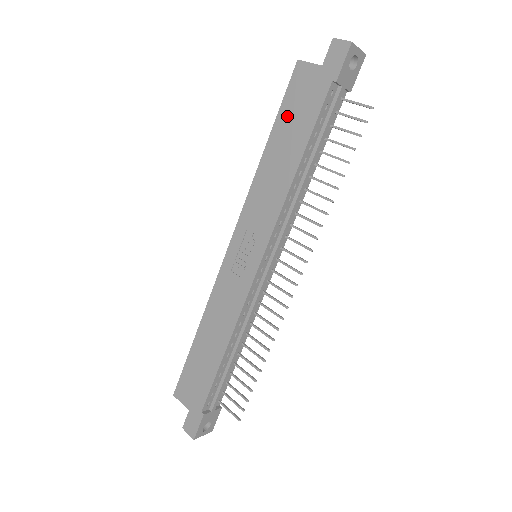
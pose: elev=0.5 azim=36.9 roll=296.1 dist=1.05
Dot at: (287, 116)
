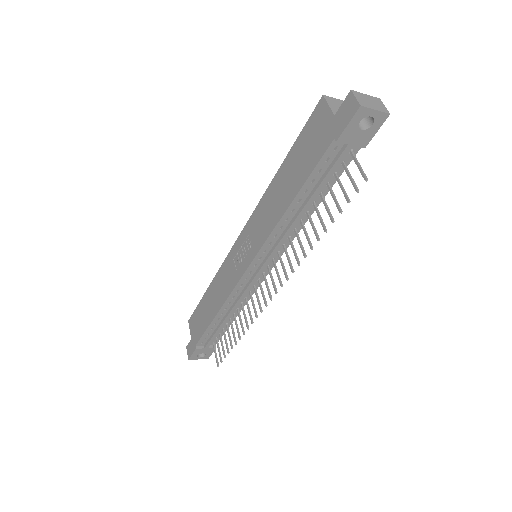
Dot at: (299, 150)
